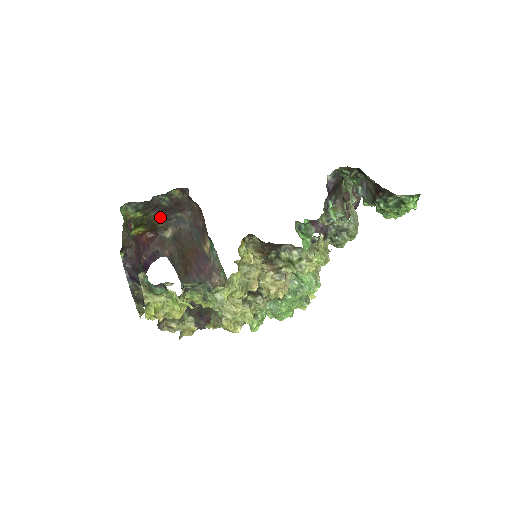
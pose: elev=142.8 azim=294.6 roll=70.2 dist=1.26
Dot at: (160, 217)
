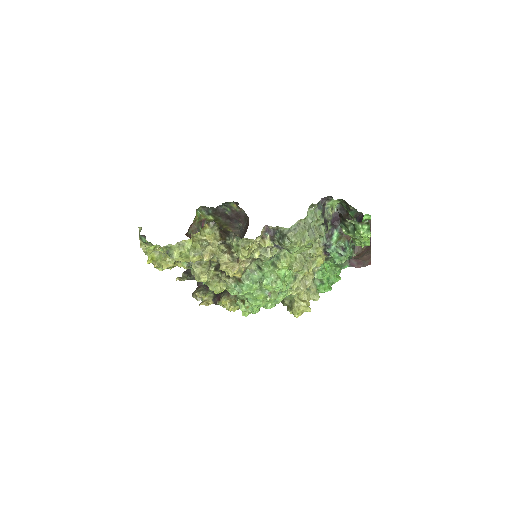
Dot at: (228, 224)
